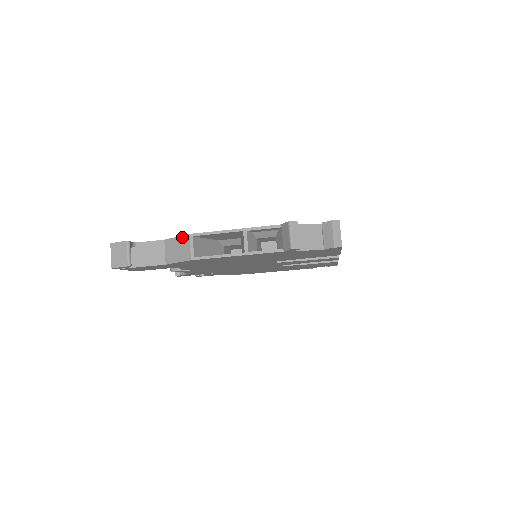
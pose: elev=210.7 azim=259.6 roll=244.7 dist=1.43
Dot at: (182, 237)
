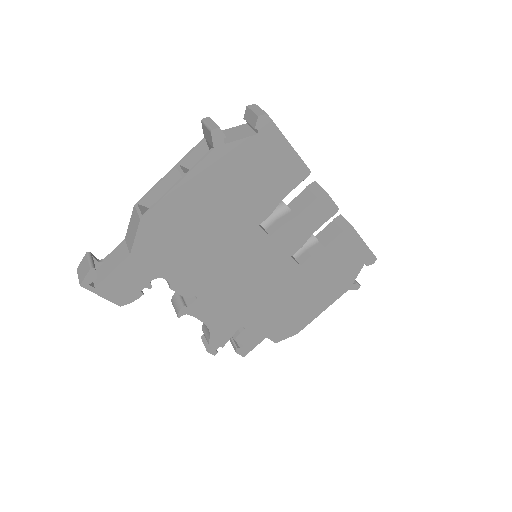
Dot at: (131, 215)
